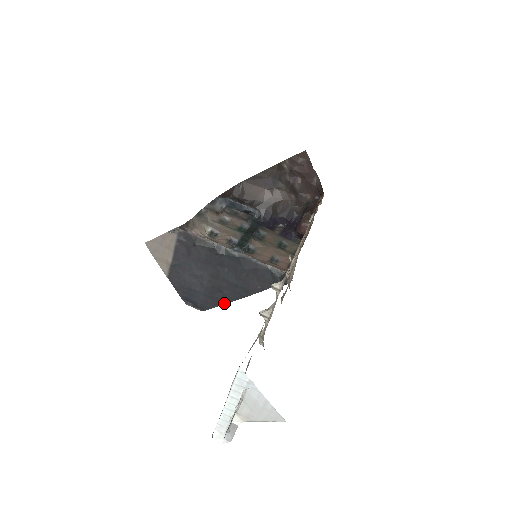
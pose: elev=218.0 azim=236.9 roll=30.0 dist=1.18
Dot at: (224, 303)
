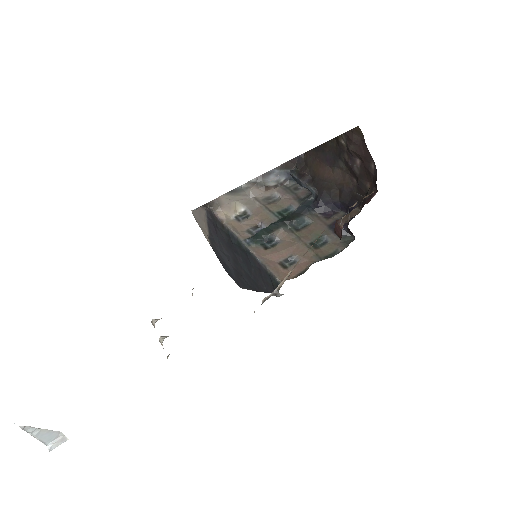
Dot at: (248, 289)
